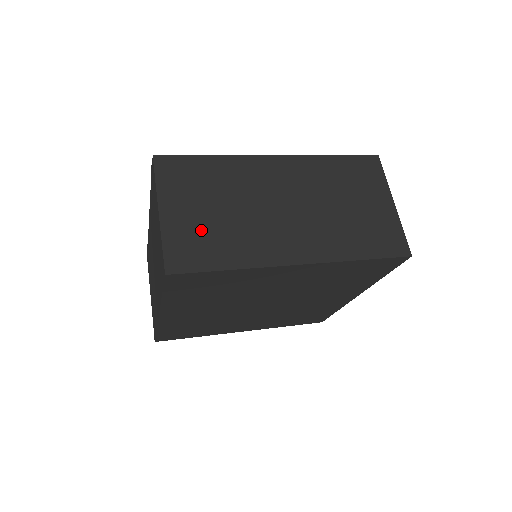
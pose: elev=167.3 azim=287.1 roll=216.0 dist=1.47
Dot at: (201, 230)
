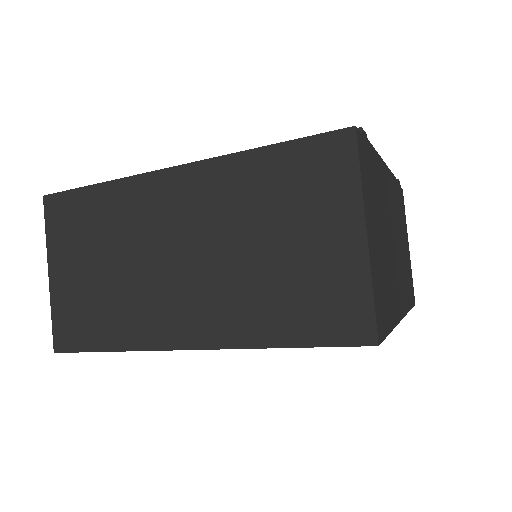
Dot at: (85, 297)
